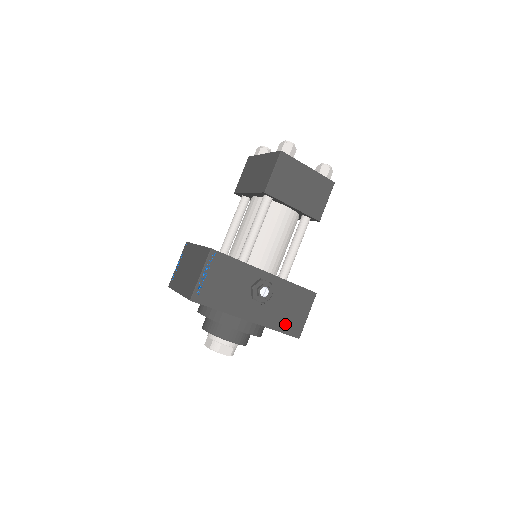
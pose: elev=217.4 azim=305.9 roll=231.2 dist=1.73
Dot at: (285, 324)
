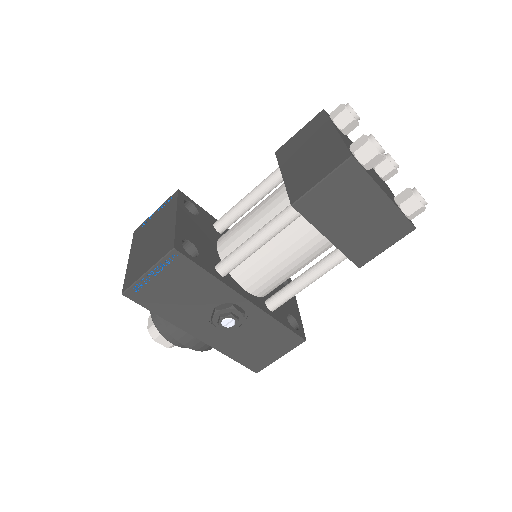
Dot at: (245, 355)
